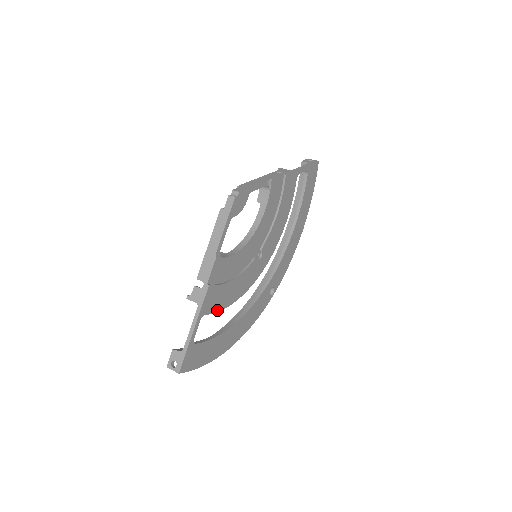
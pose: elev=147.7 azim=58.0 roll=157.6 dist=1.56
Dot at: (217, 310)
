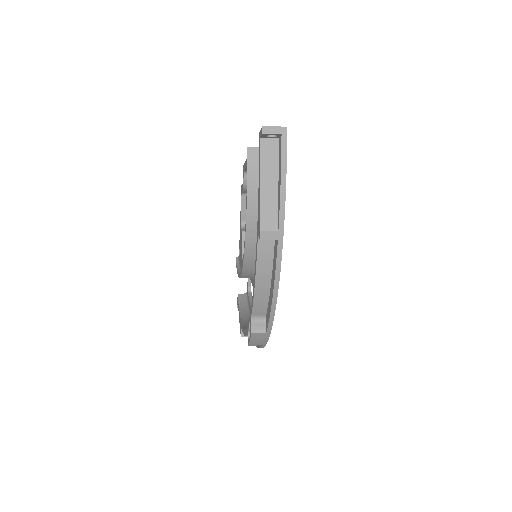
Dot at: occluded
